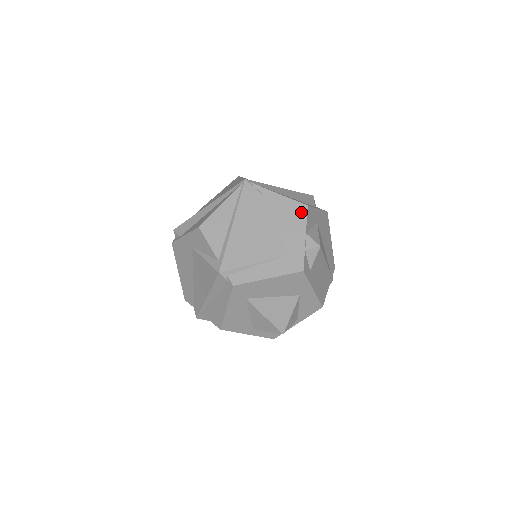
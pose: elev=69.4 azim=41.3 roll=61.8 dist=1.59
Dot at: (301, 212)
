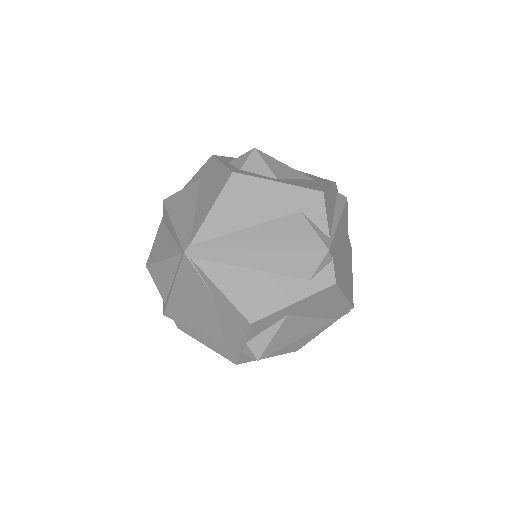
Dot at: (242, 324)
